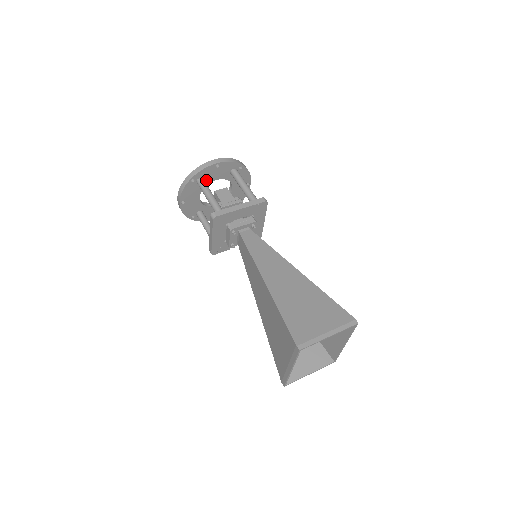
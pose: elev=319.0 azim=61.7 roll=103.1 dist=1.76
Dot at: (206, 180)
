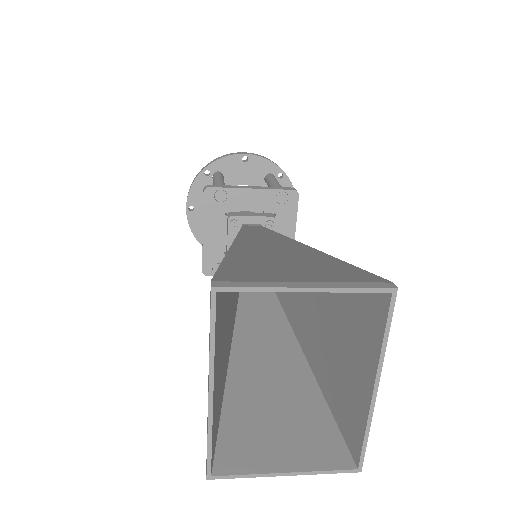
Dot at: (227, 180)
